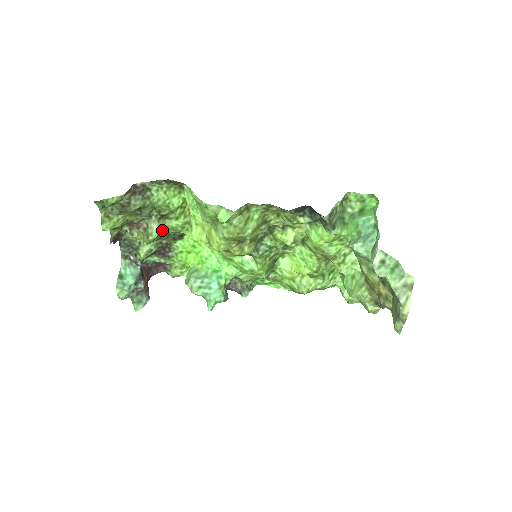
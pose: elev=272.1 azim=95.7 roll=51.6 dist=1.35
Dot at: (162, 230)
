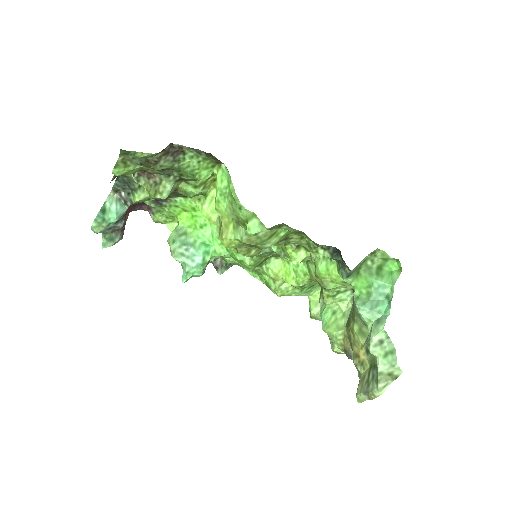
Dot at: (173, 190)
